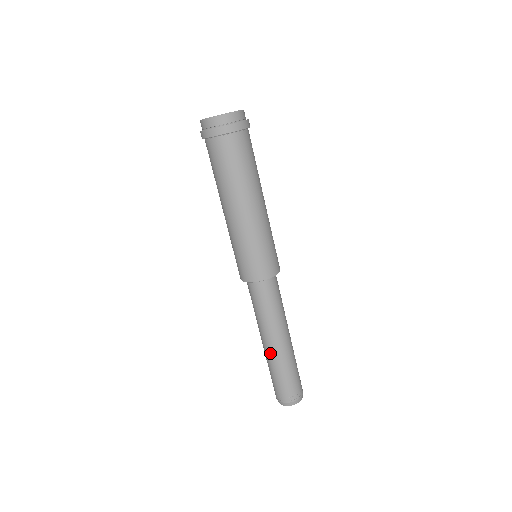
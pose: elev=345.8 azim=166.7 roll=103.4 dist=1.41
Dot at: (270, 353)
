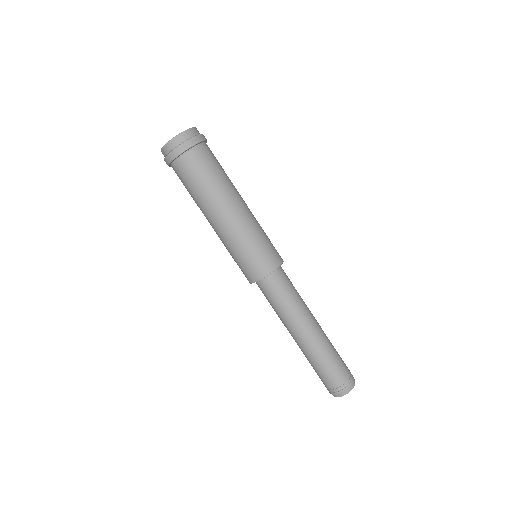
Dot at: (307, 345)
